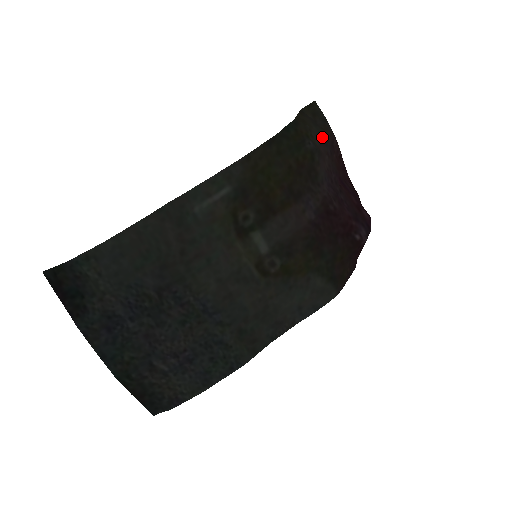
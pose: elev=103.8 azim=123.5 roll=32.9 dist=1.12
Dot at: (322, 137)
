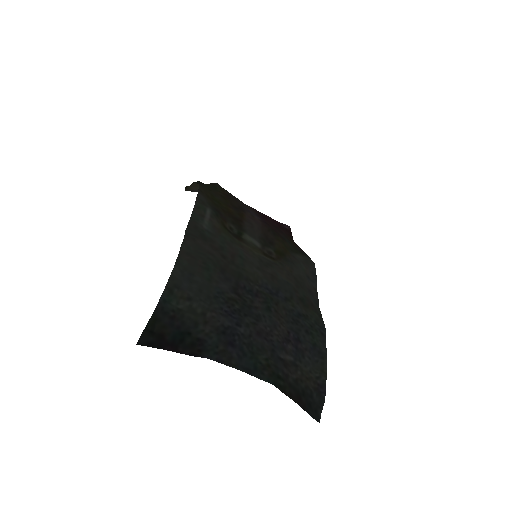
Dot at: occluded
